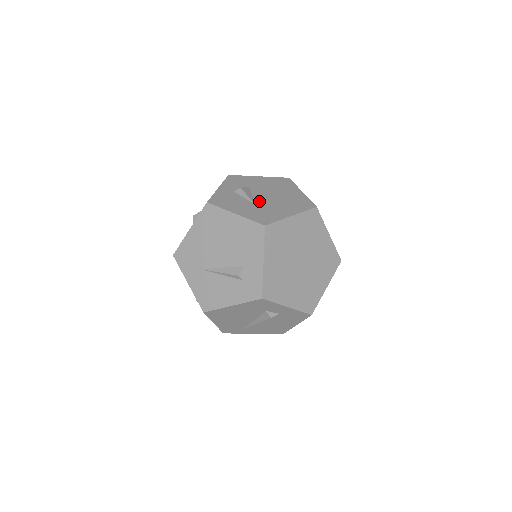
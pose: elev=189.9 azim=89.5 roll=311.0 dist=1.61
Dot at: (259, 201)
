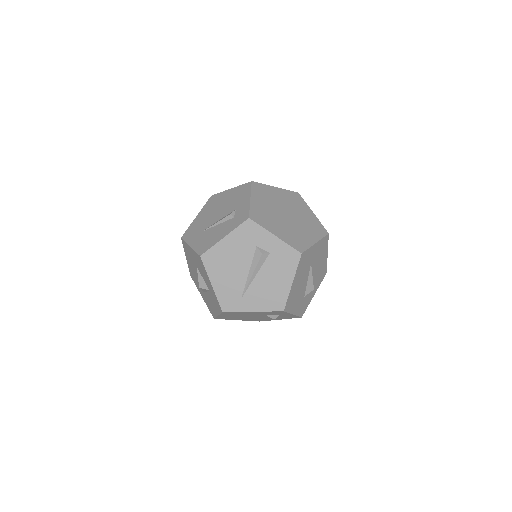
Dot at: occluded
